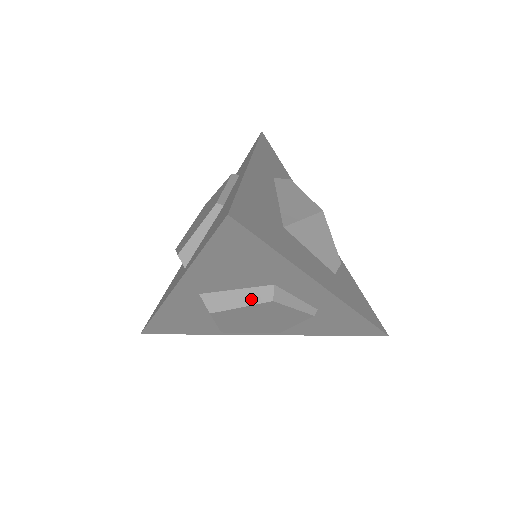
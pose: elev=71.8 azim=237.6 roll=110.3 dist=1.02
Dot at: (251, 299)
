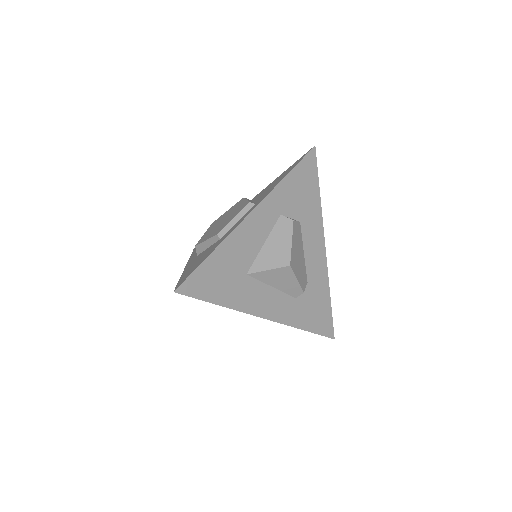
Dot at: occluded
